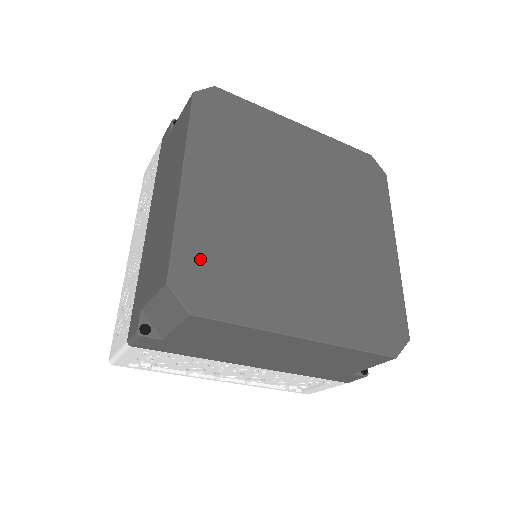
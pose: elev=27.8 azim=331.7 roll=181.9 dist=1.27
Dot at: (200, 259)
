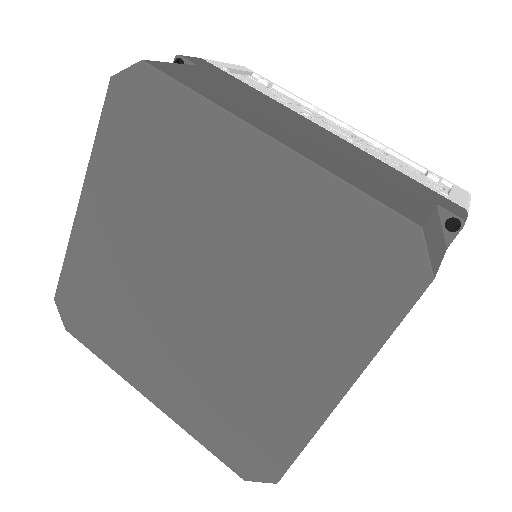
Dot at: (79, 292)
